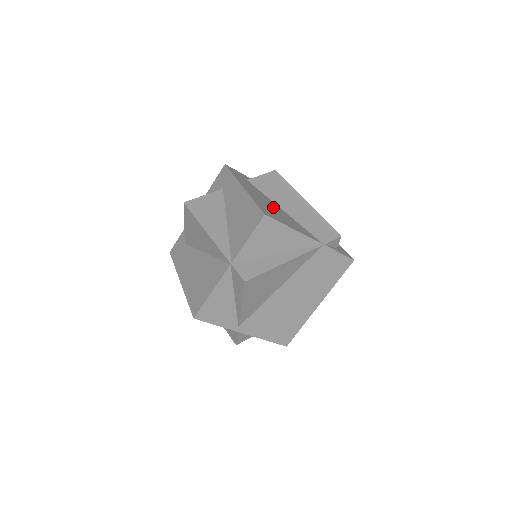
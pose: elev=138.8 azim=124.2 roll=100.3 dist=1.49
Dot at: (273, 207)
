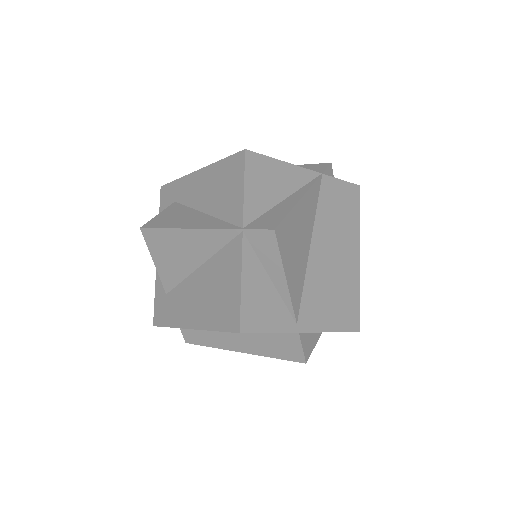
Dot at: occluded
